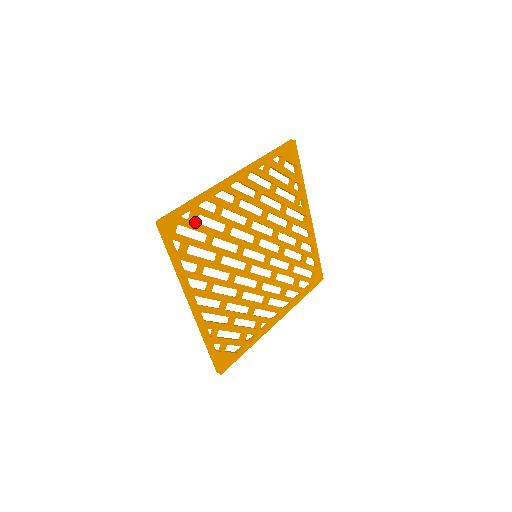
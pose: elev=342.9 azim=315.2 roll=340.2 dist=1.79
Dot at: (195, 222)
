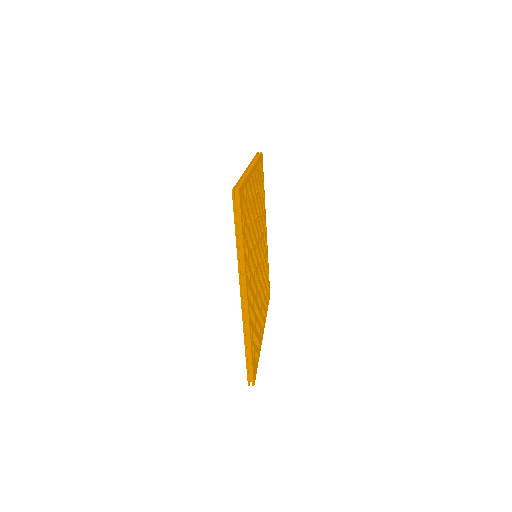
Dot at: (246, 201)
